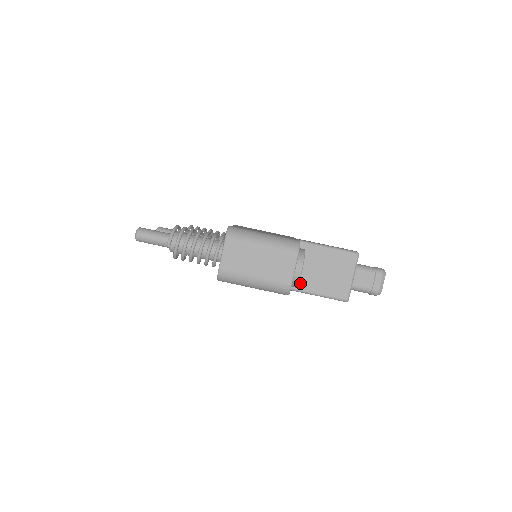
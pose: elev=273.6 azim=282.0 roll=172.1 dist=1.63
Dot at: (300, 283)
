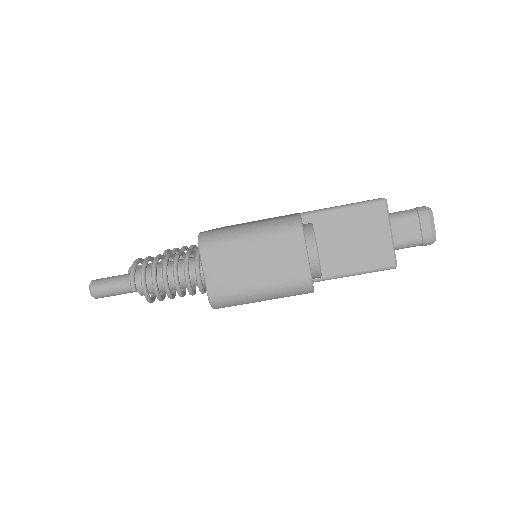
Dot at: (325, 268)
